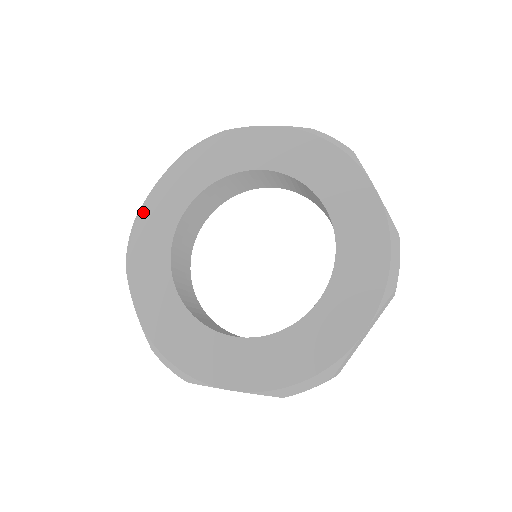
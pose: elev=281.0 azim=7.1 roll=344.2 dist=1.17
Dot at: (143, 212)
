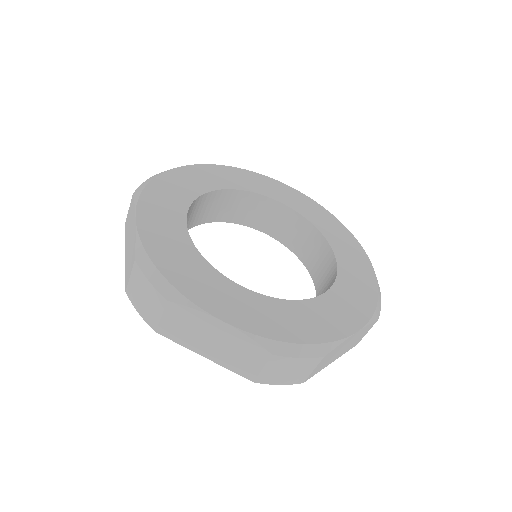
Dot at: (146, 242)
